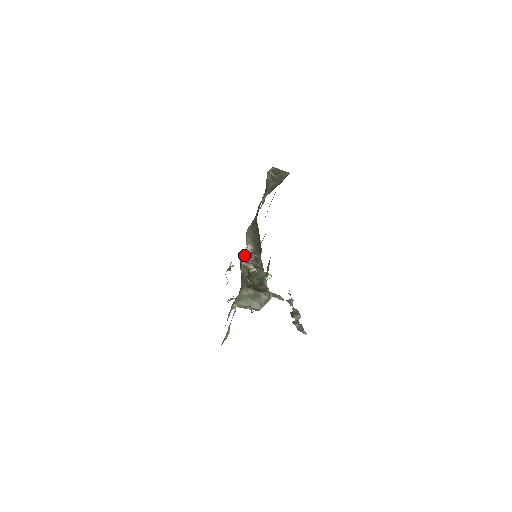
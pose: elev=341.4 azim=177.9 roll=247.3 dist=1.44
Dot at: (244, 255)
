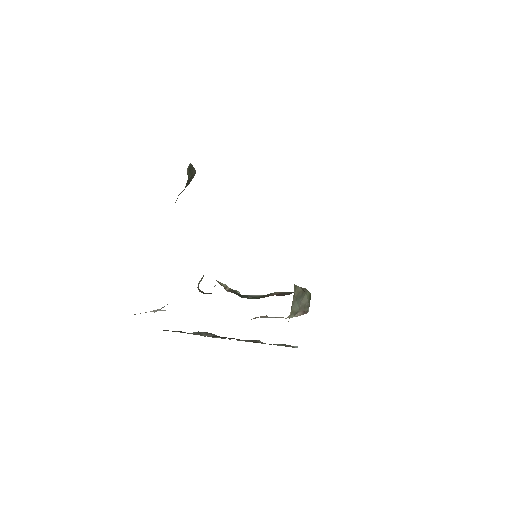
Dot at: occluded
